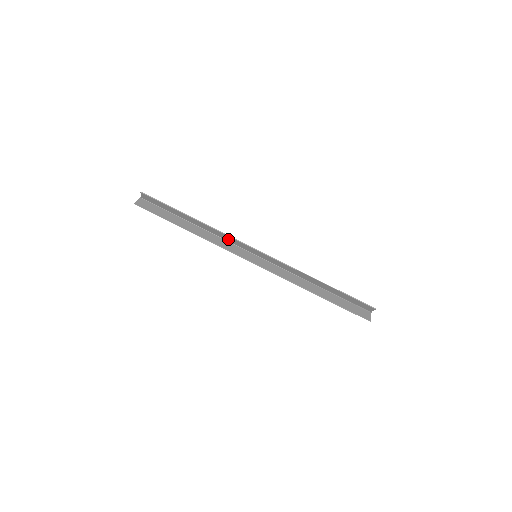
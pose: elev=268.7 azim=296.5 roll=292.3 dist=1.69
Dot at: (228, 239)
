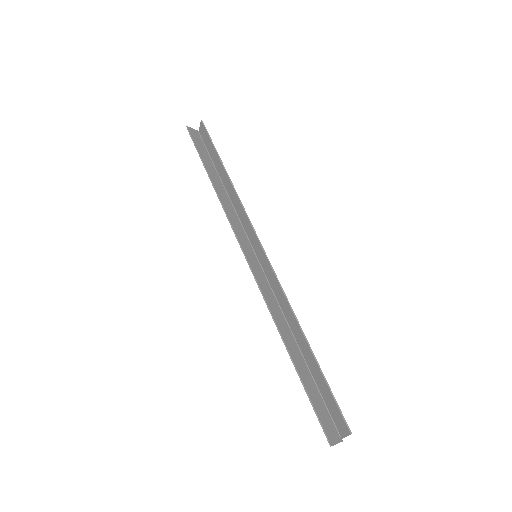
Dot at: (243, 219)
